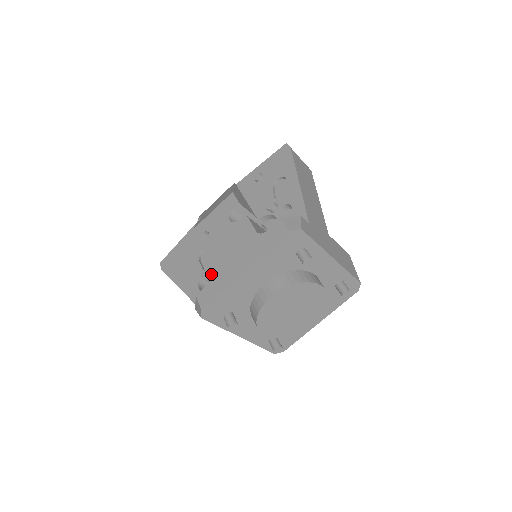
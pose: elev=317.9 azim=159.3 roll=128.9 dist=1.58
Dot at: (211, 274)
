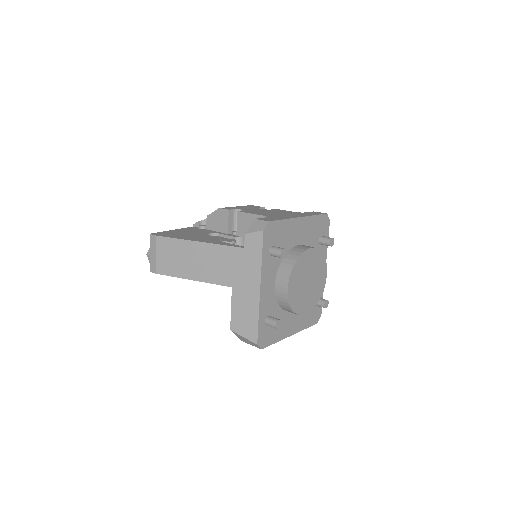
Dot at: (231, 240)
